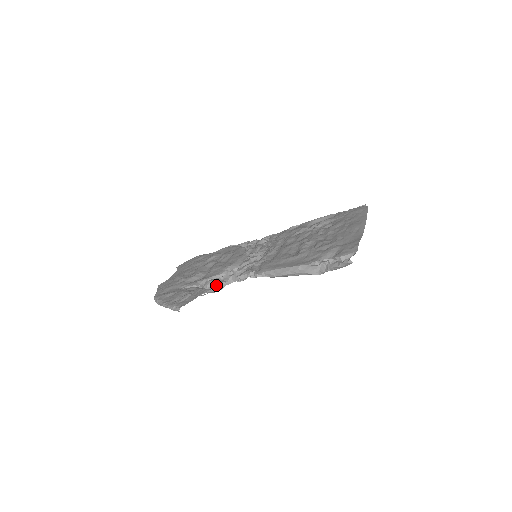
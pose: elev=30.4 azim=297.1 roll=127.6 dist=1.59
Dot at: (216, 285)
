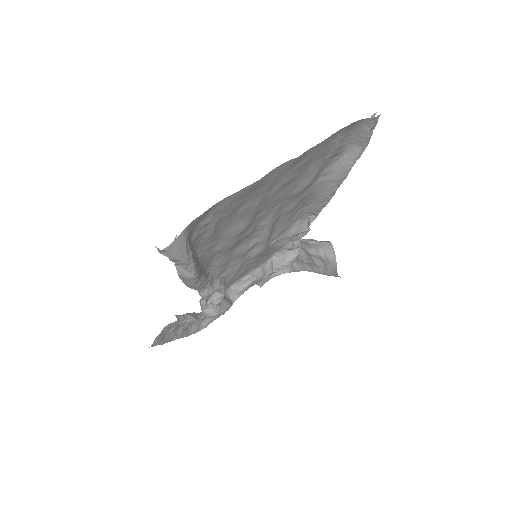
Dot at: (212, 306)
